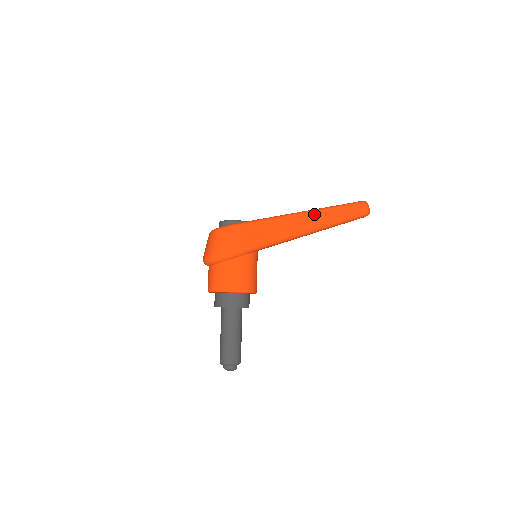
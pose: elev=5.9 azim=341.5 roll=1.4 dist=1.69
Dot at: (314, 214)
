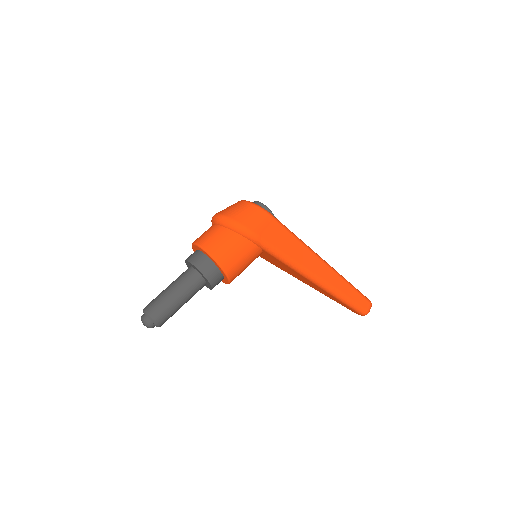
Dot at: (330, 270)
